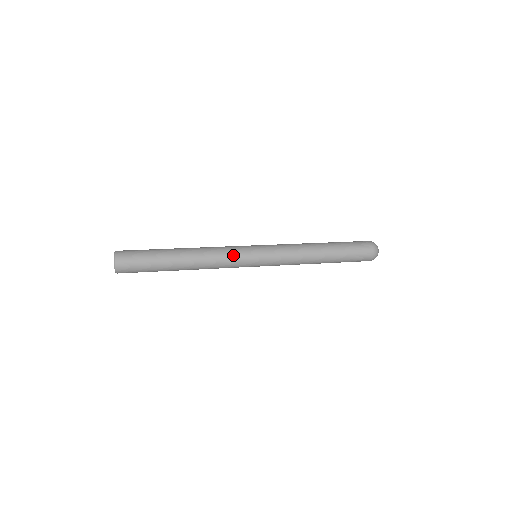
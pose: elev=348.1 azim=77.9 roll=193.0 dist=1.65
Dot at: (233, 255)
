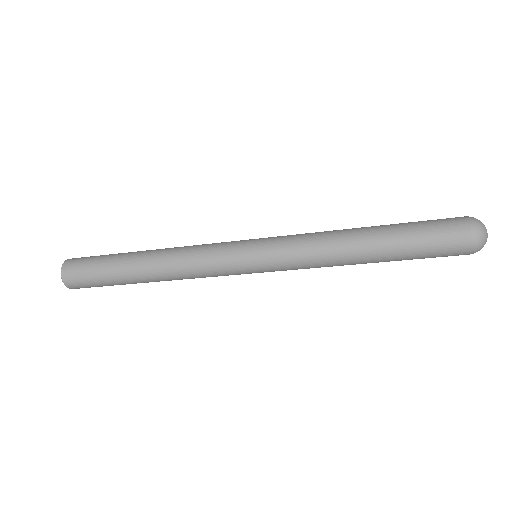
Dot at: (213, 263)
